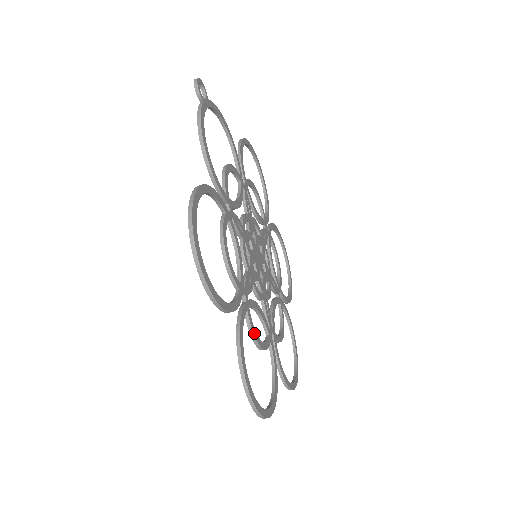
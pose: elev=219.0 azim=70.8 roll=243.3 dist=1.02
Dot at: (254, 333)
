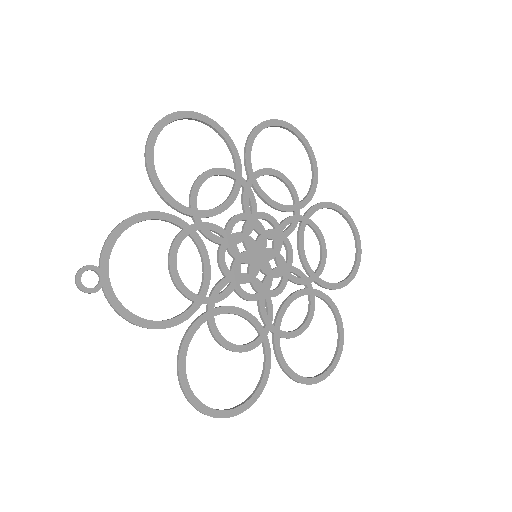
Dot at: (295, 335)
